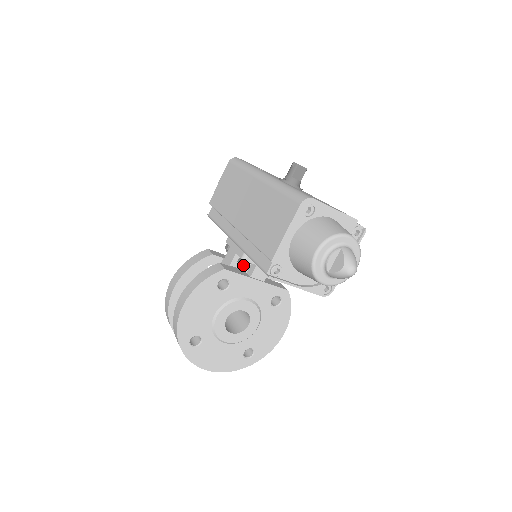
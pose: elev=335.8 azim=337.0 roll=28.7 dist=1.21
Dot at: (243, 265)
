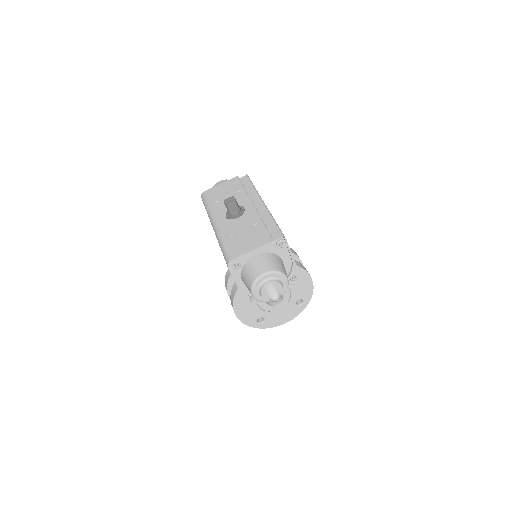
Dot at: occluded
